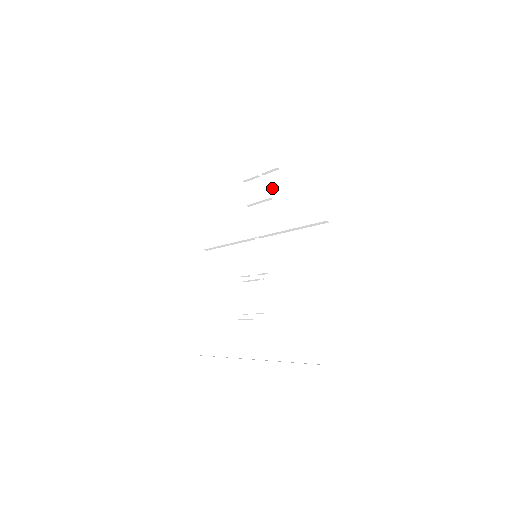
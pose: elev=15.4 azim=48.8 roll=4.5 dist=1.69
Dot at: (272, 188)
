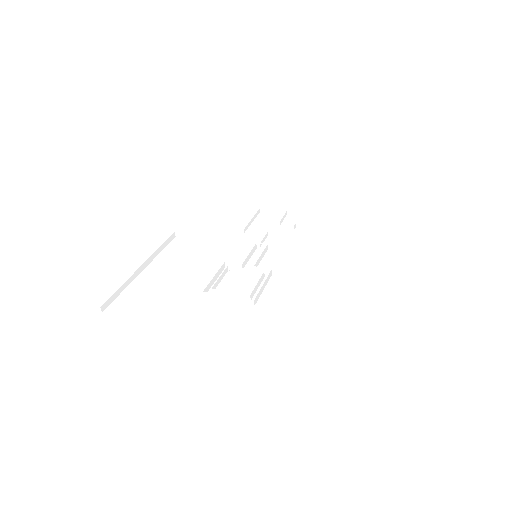
Dot at: (295, 223)
